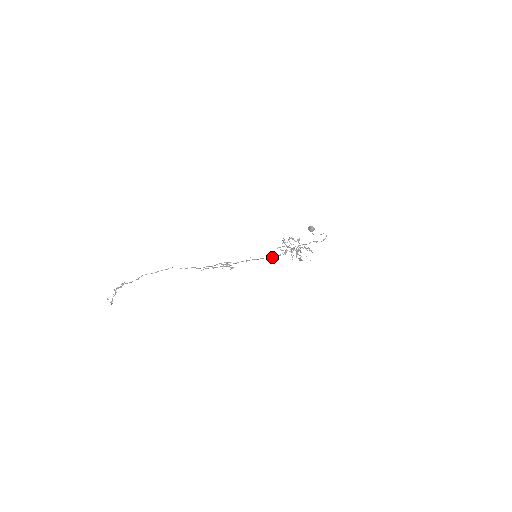
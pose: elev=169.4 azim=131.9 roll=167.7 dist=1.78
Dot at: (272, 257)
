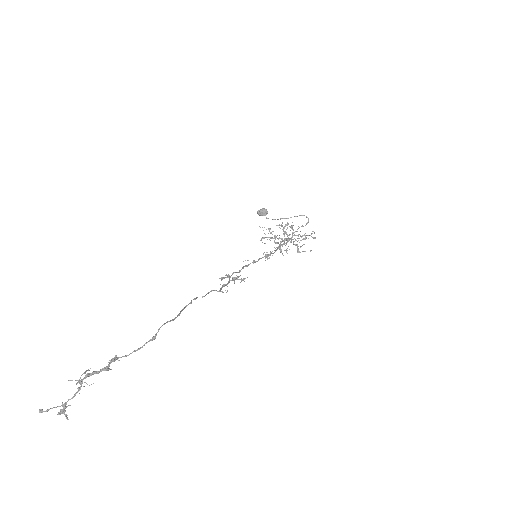
Dot at: (267, 254)
